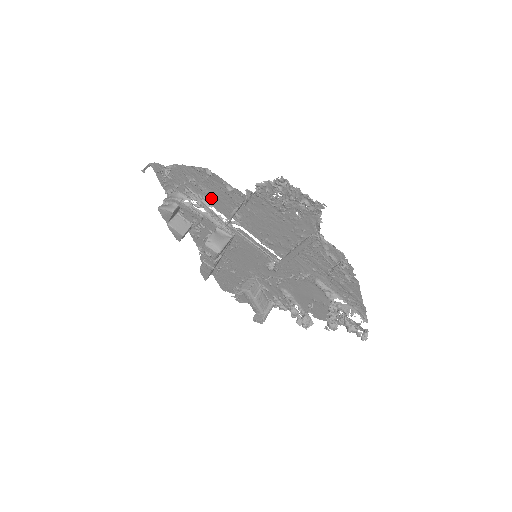
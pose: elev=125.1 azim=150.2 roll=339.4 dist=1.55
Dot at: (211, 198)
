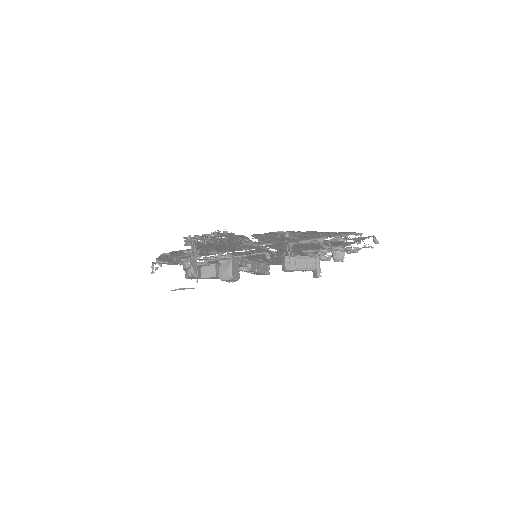
Dot at: occluded
